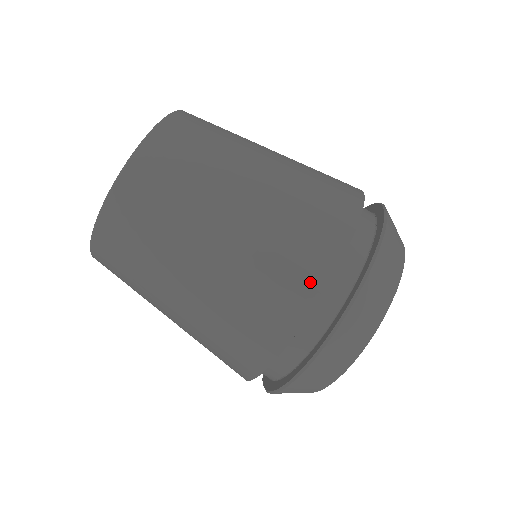
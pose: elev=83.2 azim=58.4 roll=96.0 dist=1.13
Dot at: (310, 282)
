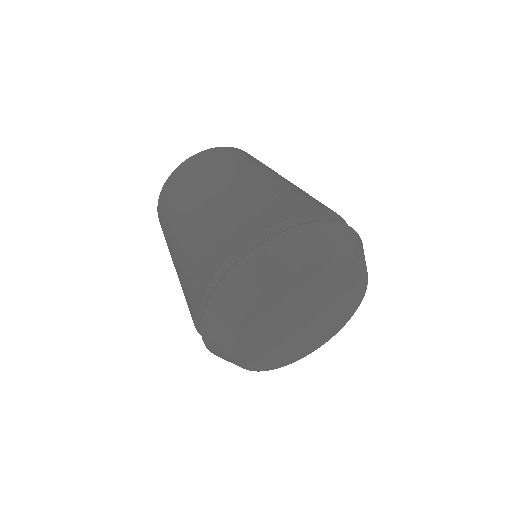
Dot at: (293, 203)
